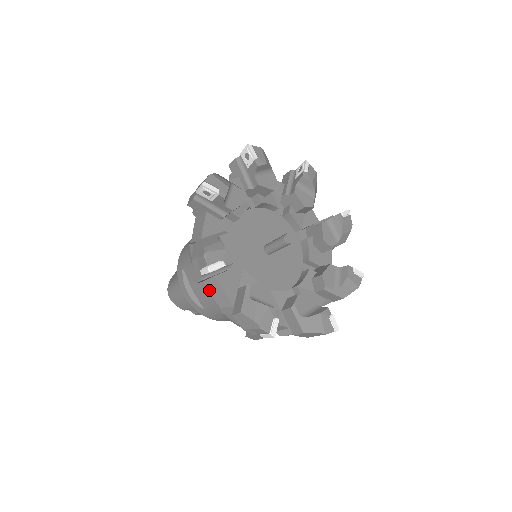
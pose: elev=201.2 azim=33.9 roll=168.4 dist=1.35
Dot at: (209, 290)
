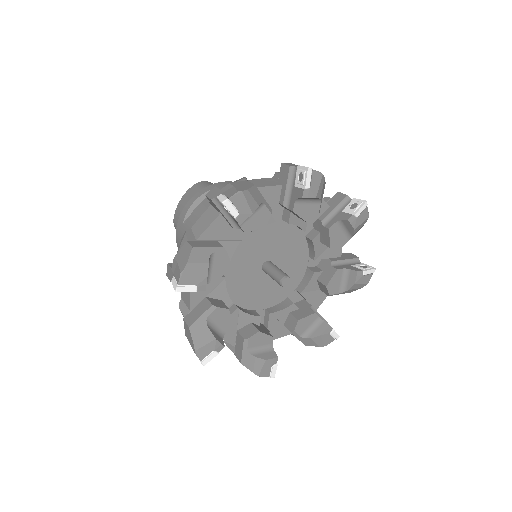
Dot at: occluded
